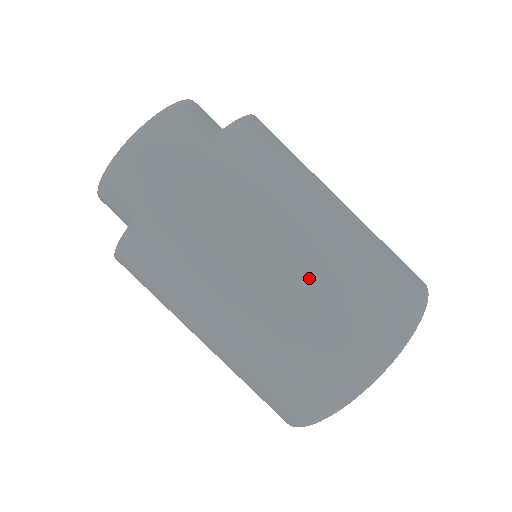
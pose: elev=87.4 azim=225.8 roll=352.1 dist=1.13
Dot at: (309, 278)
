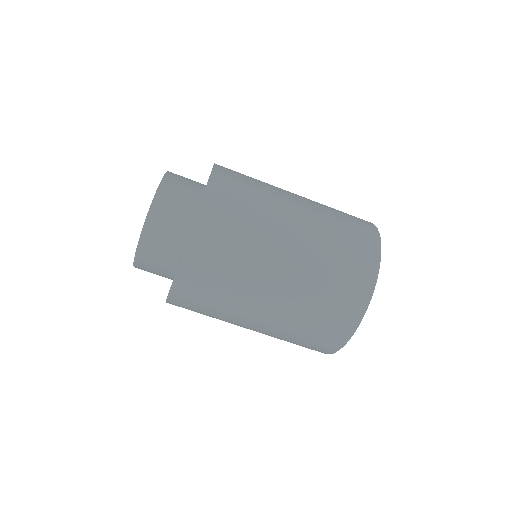
Dot at: (288, 299)
